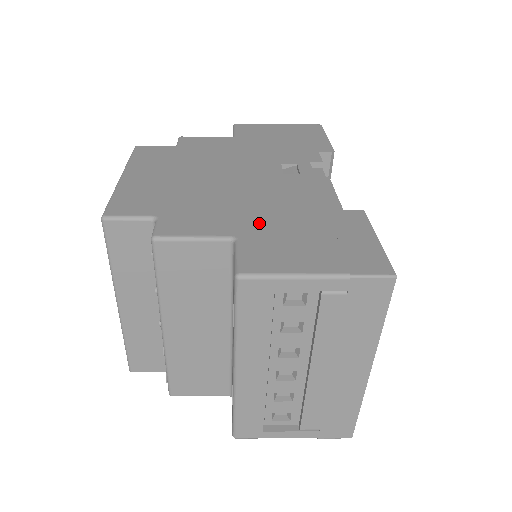
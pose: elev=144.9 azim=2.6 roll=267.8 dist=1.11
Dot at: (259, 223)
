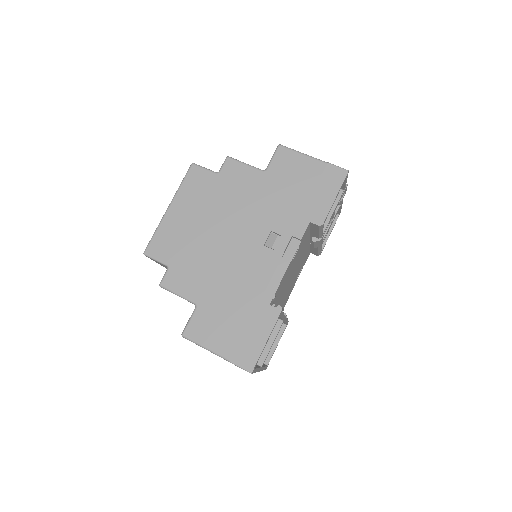
Dot at: (215, 297)
